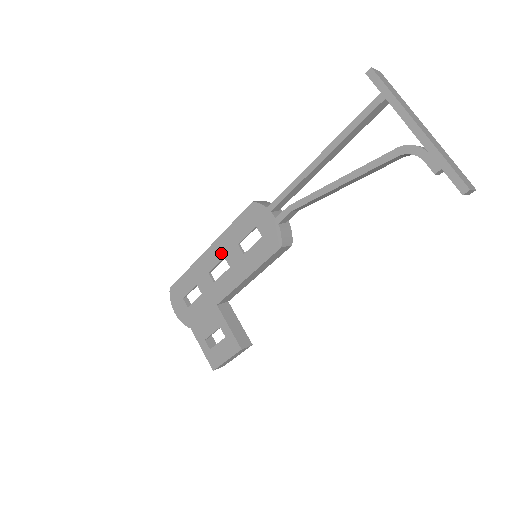
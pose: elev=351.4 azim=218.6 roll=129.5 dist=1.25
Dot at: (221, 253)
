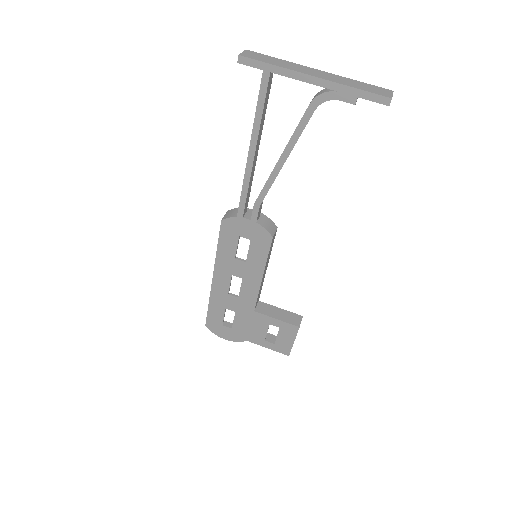
Dot at: (226, 274)
